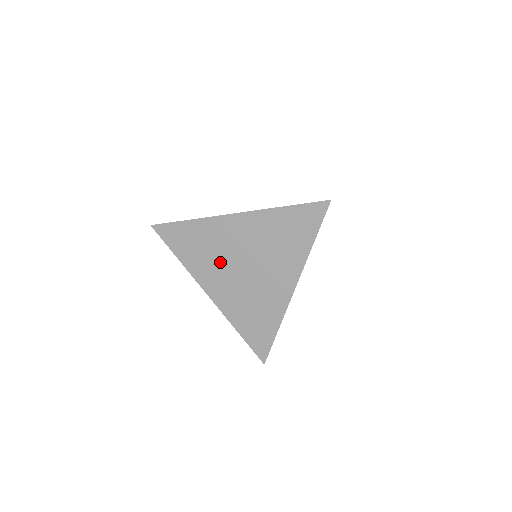
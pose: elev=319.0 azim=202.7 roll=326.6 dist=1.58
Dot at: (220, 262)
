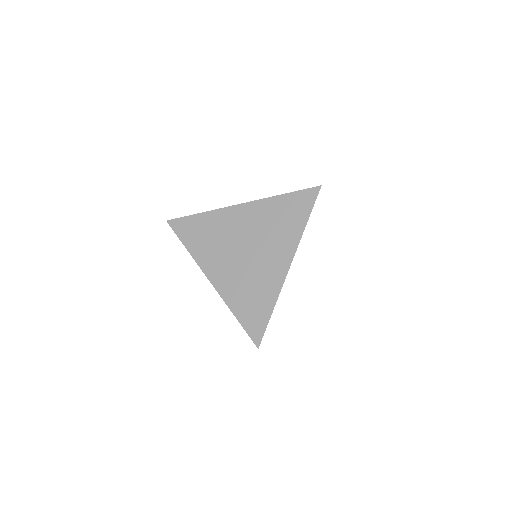
Dot at: (224, 248)
